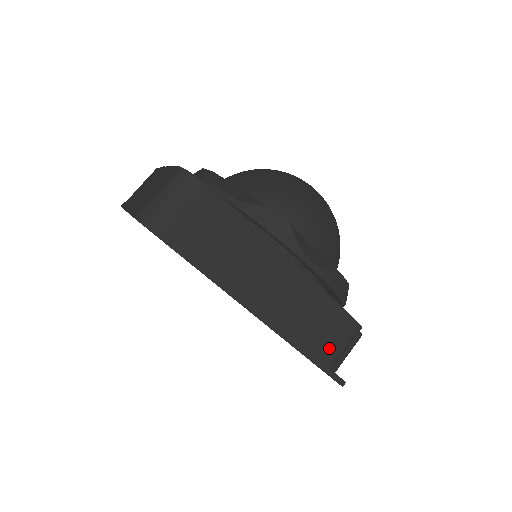
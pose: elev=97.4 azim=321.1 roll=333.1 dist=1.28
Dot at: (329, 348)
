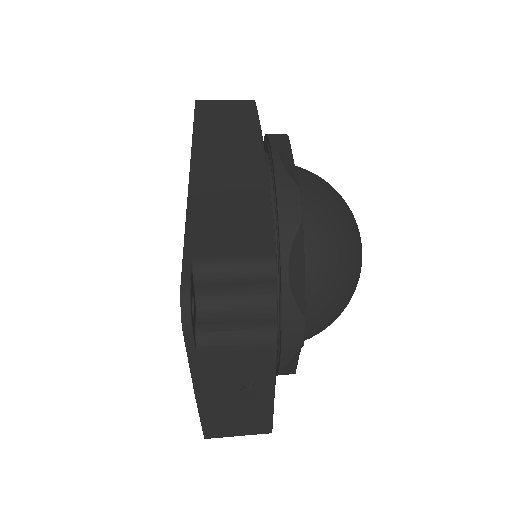
Dot at: (216, 244)
